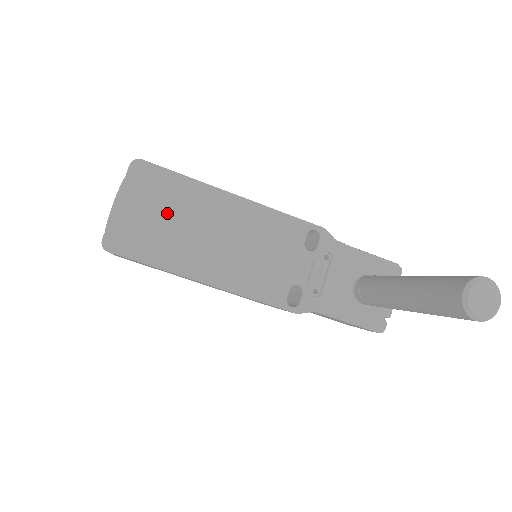
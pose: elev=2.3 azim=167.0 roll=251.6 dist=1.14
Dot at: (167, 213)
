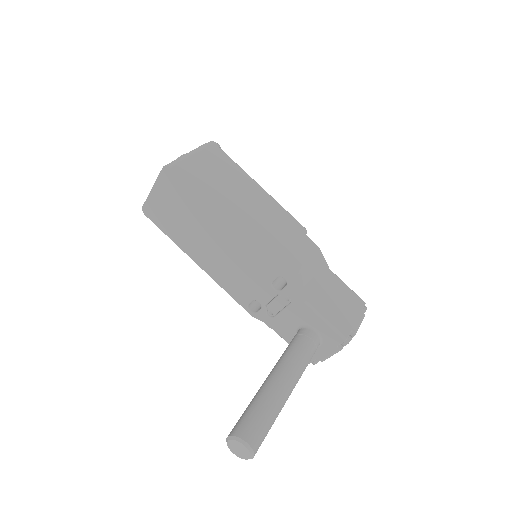
Dot at: (182, 211)
